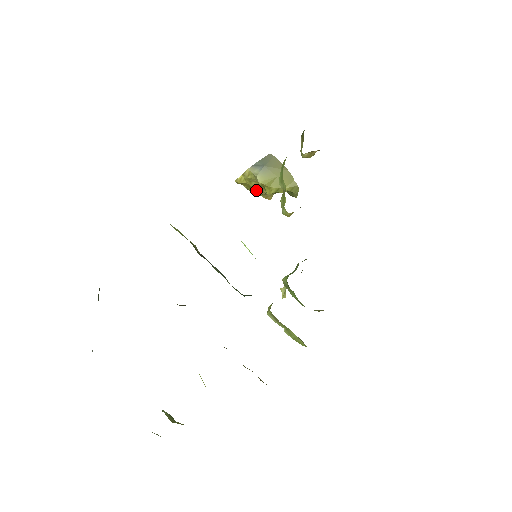
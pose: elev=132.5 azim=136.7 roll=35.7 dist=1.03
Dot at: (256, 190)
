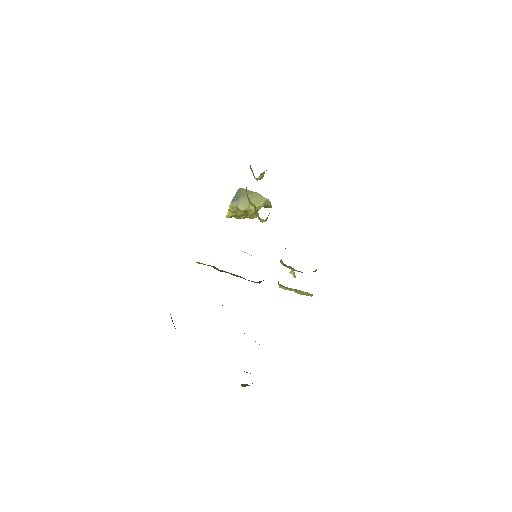
Dot at: (243, 216)
